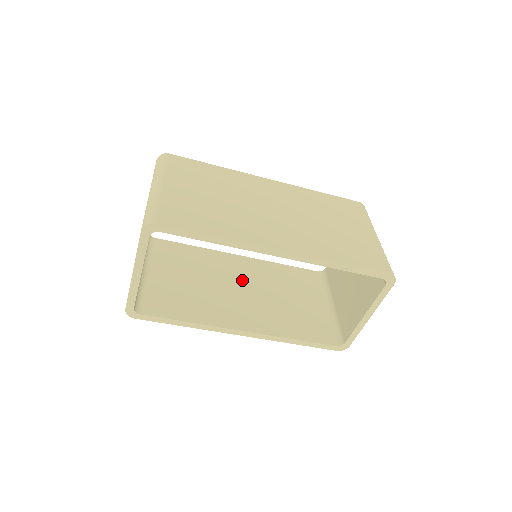
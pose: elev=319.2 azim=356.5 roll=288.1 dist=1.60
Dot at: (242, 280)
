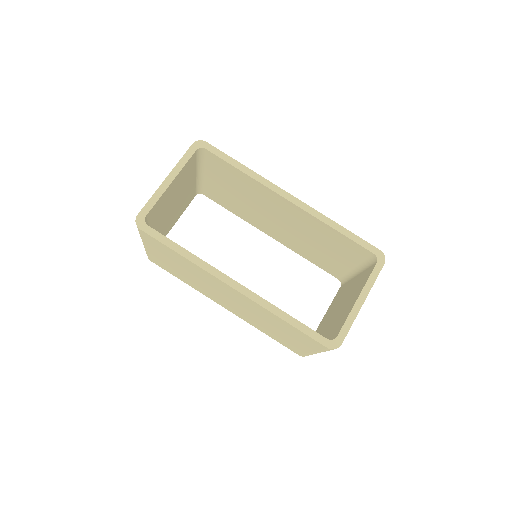
Dot at: occluded
